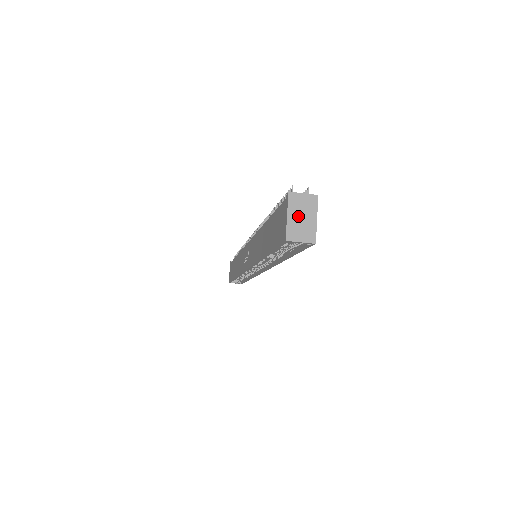
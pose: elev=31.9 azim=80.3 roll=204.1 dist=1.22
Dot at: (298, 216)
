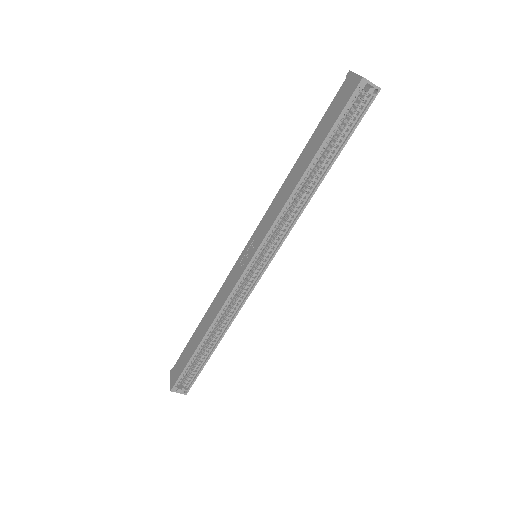
Dot at: occluded
